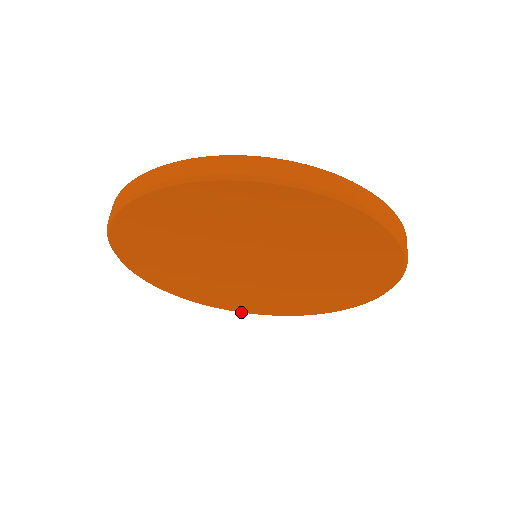
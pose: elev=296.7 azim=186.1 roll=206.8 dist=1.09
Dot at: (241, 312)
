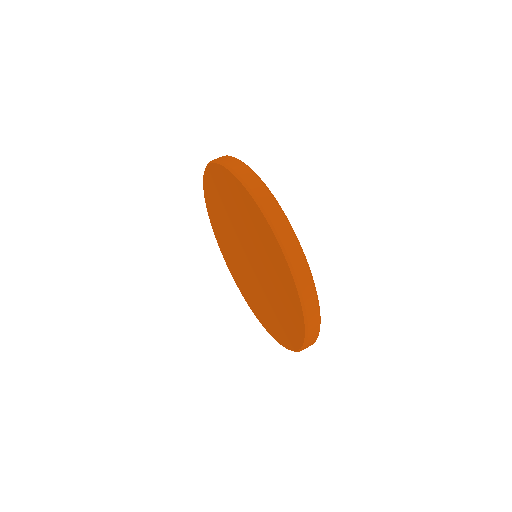
Dot at: (264, 326)
